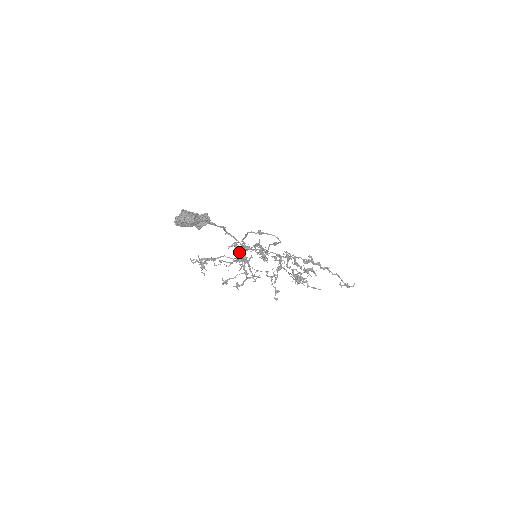
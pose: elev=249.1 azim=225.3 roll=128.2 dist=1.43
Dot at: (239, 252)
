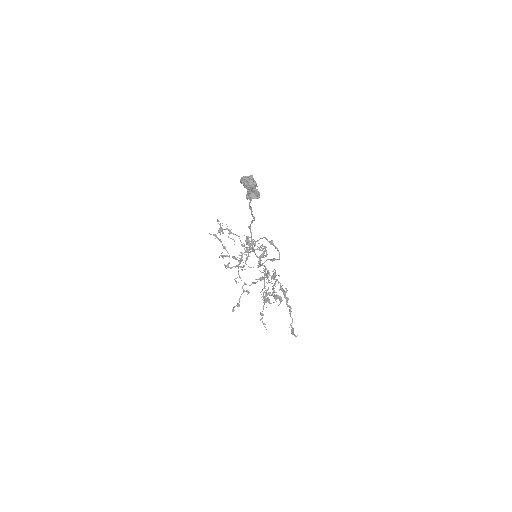
Dot at: occluded
